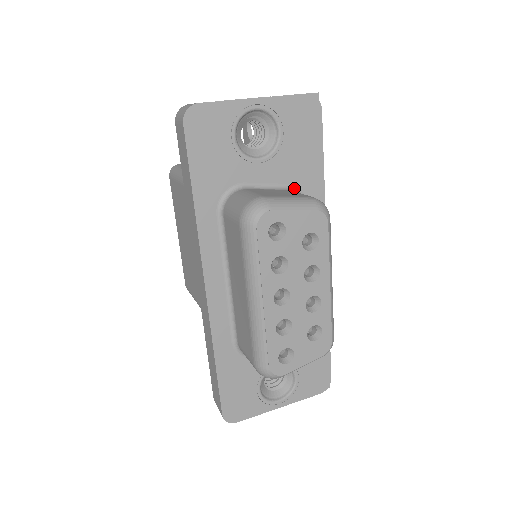
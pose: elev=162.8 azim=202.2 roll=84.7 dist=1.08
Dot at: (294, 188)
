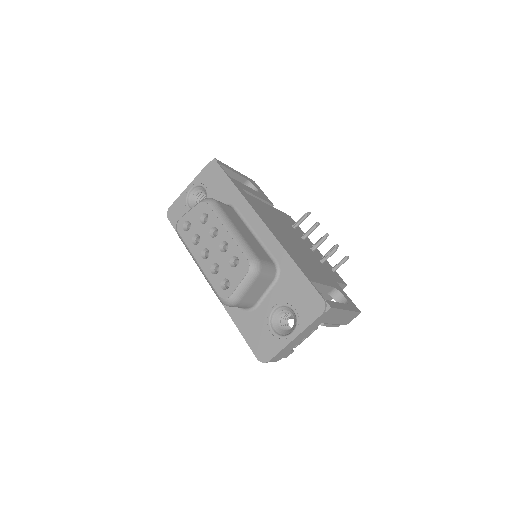
Dot at: occluded
